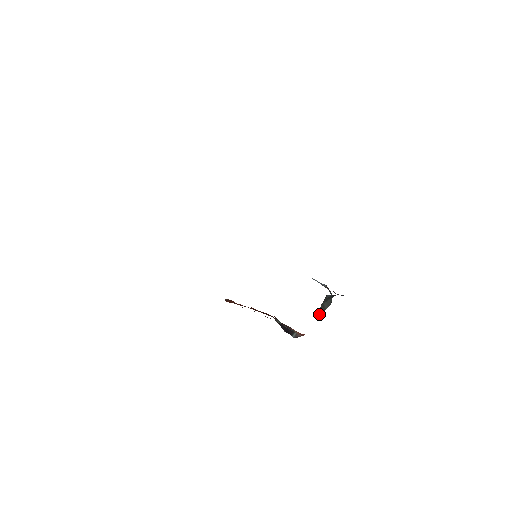
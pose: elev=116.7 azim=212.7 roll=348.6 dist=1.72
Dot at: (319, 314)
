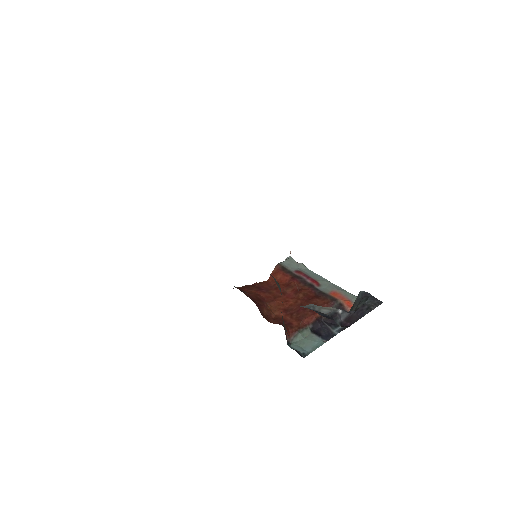
Dot at: (345, 327)
